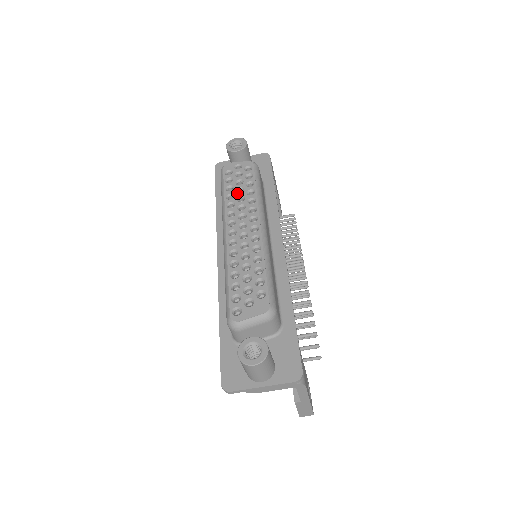
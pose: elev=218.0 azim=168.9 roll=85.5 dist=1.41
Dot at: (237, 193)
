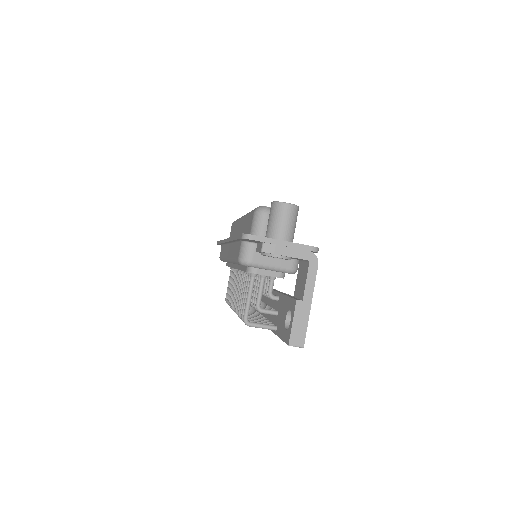
Dot at: occluded
